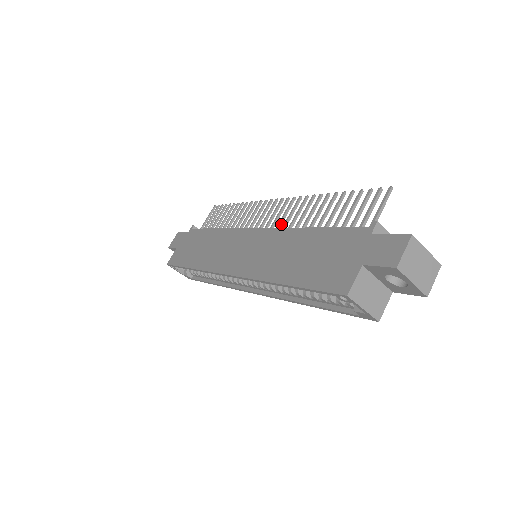
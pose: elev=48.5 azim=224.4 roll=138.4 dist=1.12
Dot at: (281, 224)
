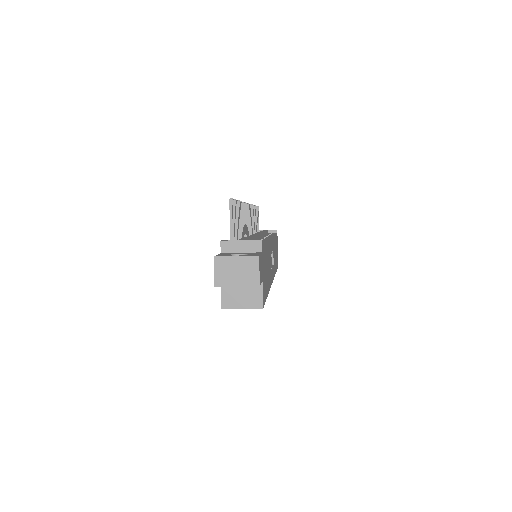
Dot at: (247, 230)
